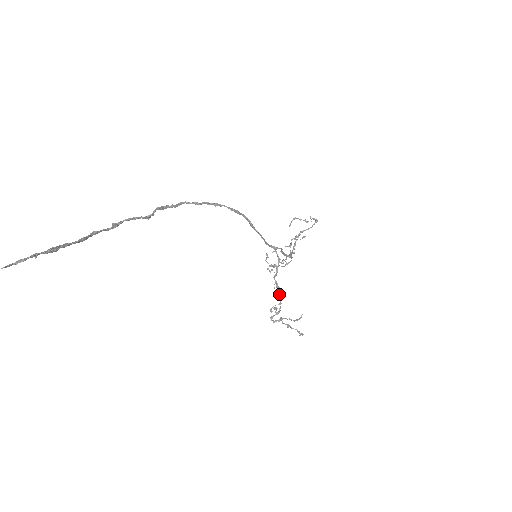
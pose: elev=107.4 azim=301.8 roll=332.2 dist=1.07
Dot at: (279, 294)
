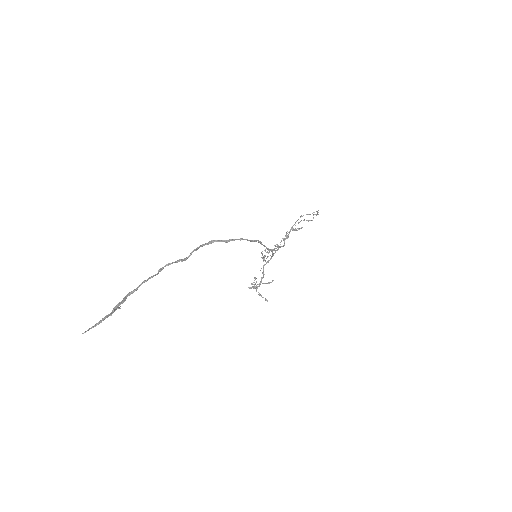
Dot at: (262, 277)
